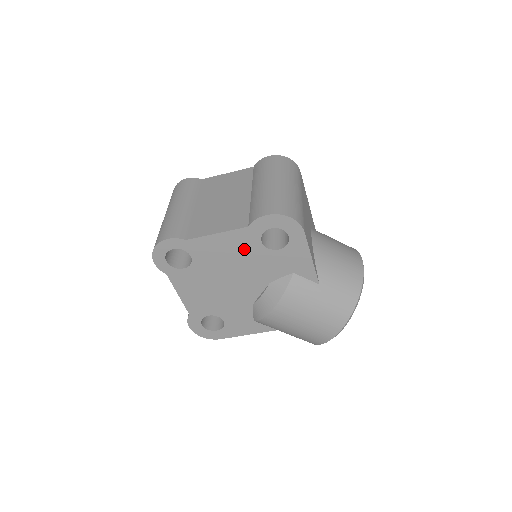
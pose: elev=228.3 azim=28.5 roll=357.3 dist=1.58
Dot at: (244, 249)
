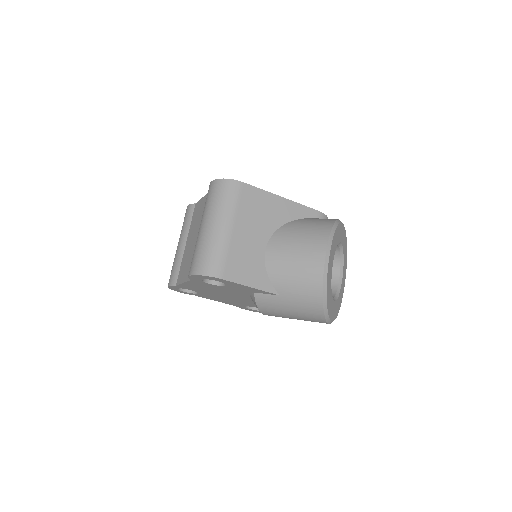
Dot at: (208, 286)
